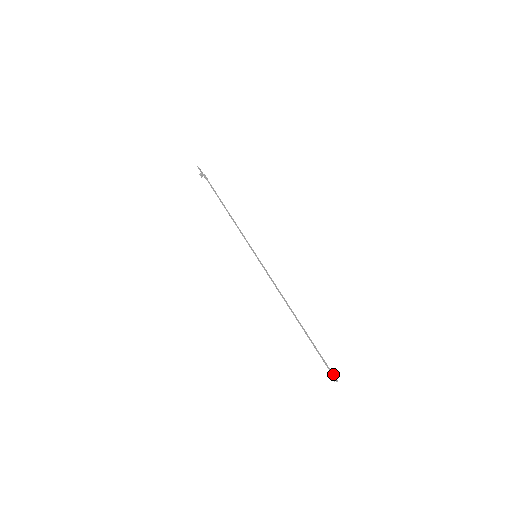
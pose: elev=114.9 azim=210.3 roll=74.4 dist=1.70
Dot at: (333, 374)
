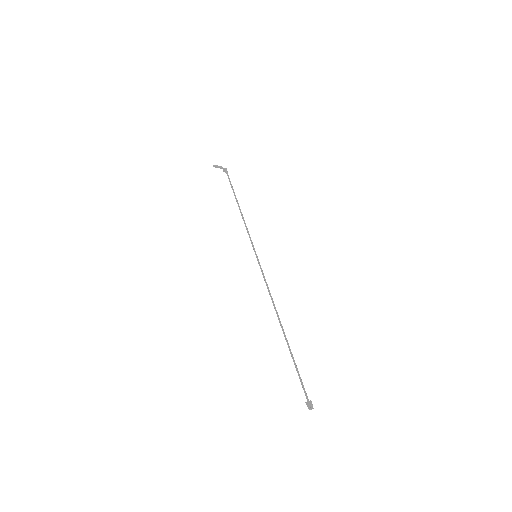
Dot at: (307, 400)
